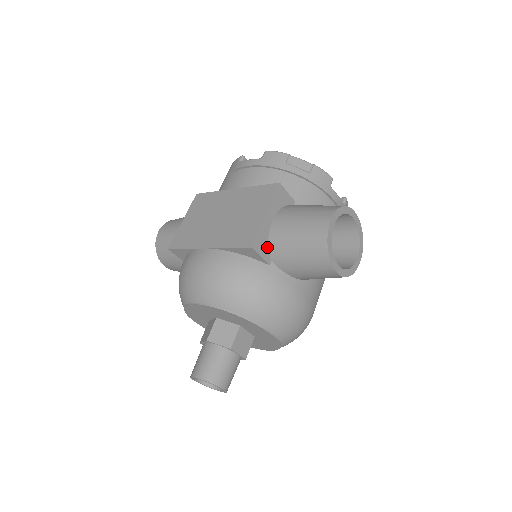
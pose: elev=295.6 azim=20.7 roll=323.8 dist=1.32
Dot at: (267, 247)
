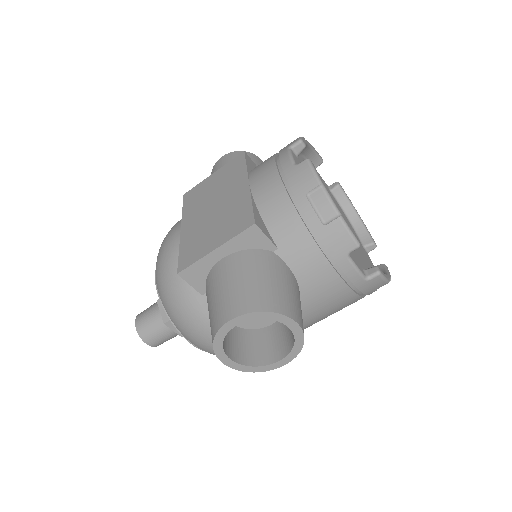
Dot at: (204, 279)
